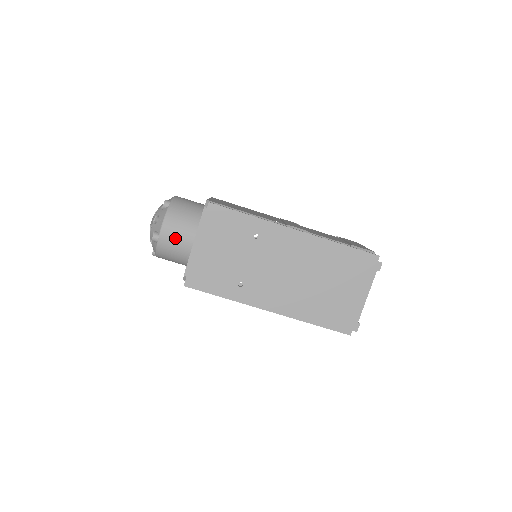
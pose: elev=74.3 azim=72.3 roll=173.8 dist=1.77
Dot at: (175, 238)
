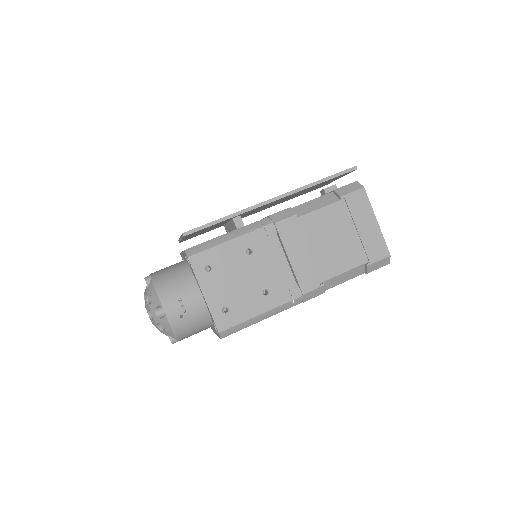
Dot at: (166, 268)
